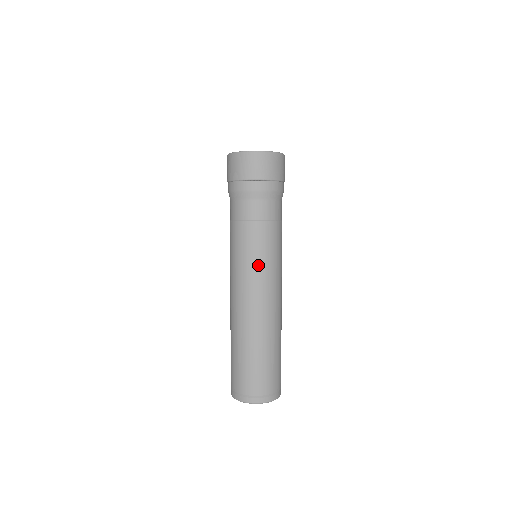
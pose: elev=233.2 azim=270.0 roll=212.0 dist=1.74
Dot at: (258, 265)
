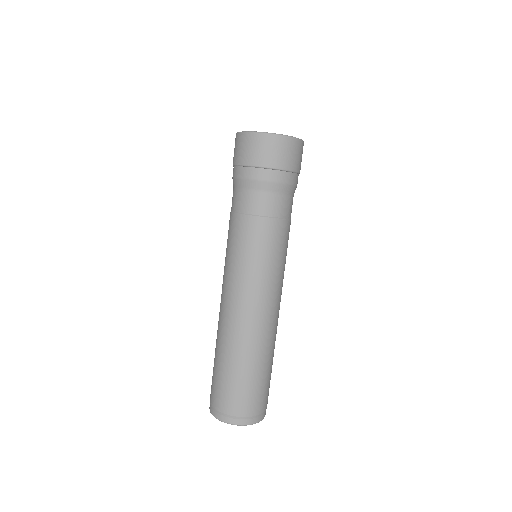
Dot at: (256, 268)
